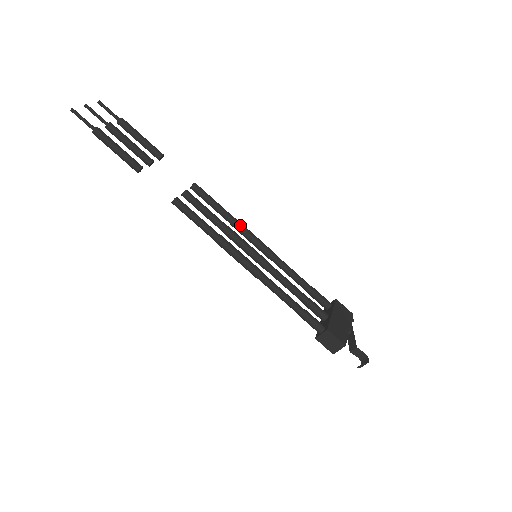
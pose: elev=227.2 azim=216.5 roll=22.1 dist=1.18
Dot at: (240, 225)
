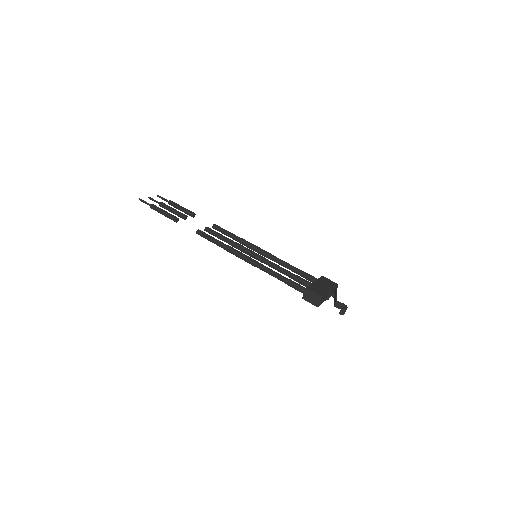
Dot at: (246, 242)
